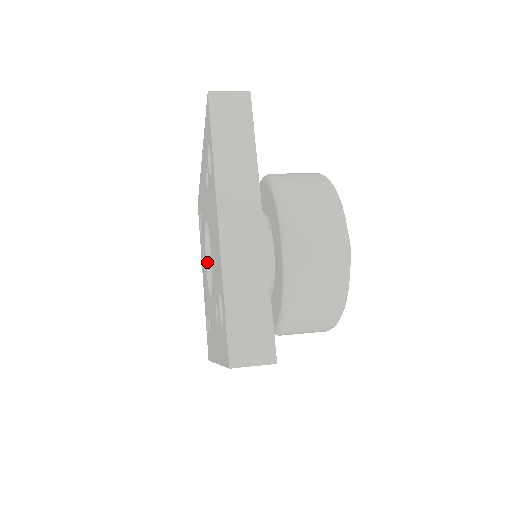
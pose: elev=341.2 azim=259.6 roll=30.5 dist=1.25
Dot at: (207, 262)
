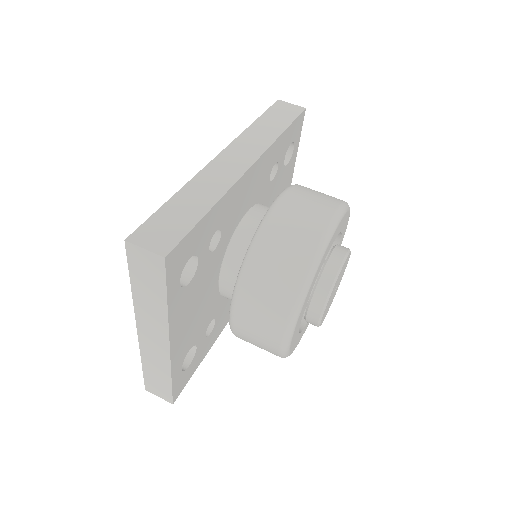
Dot at: occluded
